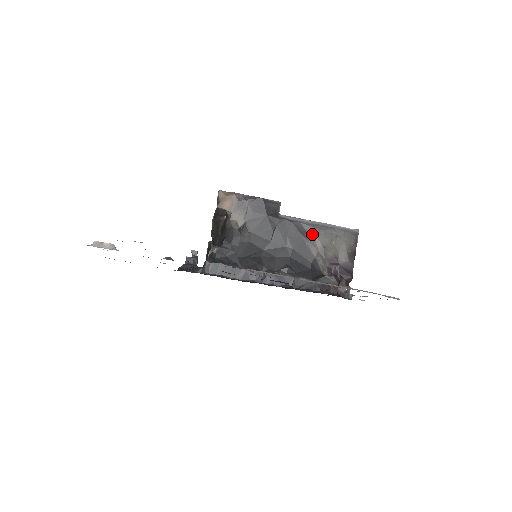
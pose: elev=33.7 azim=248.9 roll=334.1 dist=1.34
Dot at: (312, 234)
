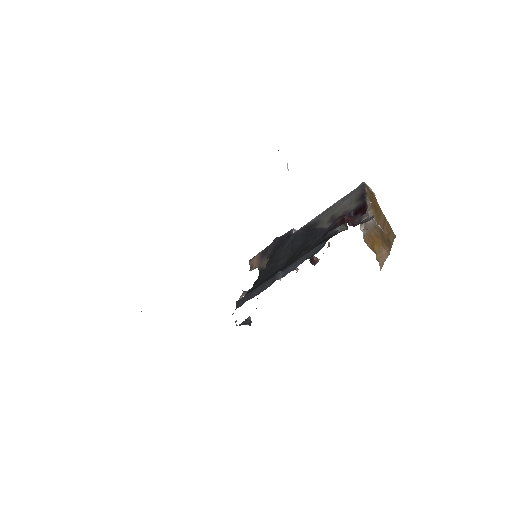
Dot at: (321, 219)
